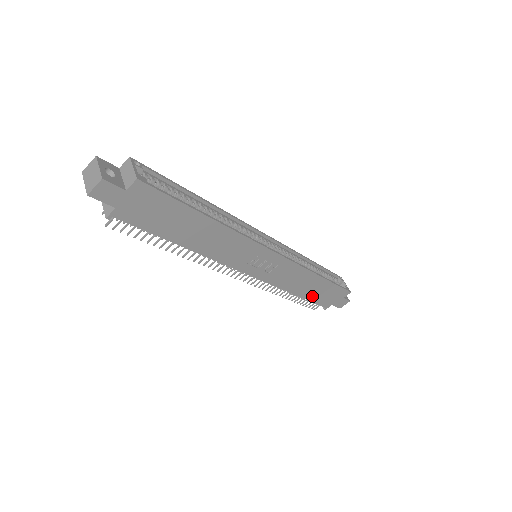
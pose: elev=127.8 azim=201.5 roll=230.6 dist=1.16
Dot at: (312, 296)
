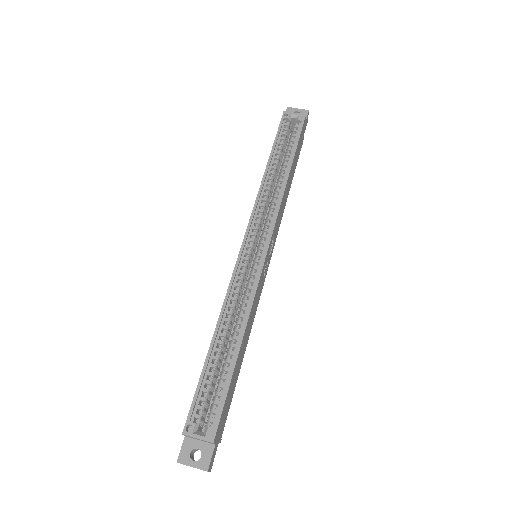
Dot at: (294, 170)
